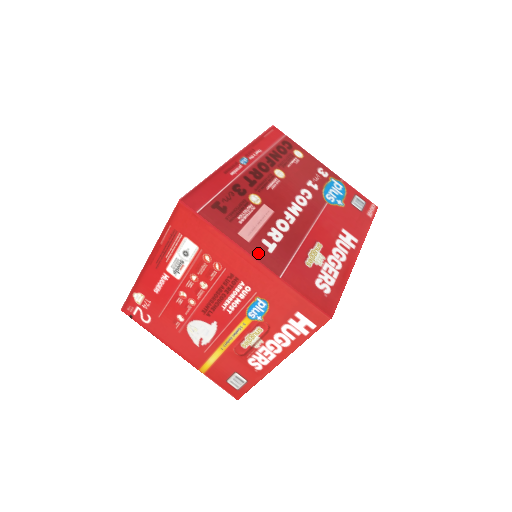
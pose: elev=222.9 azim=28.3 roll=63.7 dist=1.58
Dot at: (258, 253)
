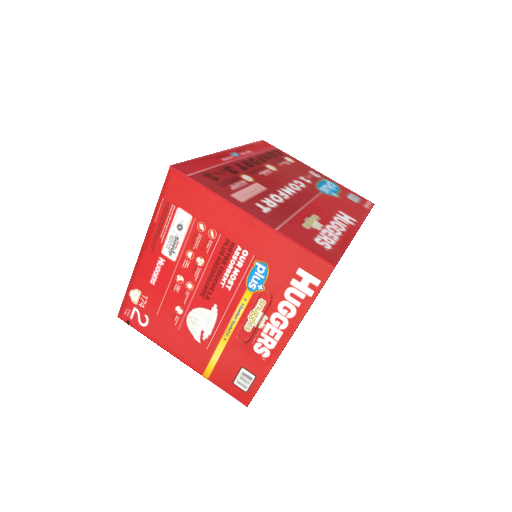
Dot at: (252, 211)
